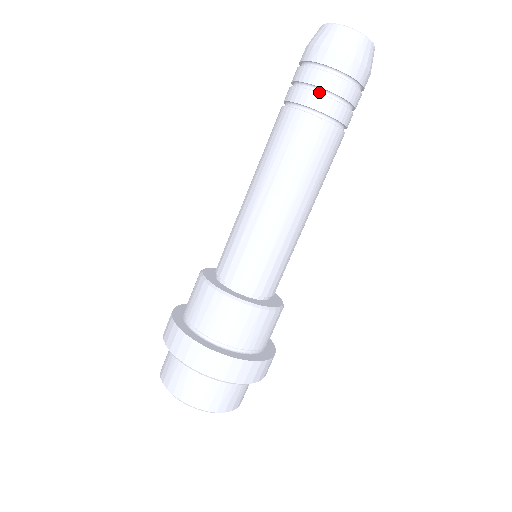
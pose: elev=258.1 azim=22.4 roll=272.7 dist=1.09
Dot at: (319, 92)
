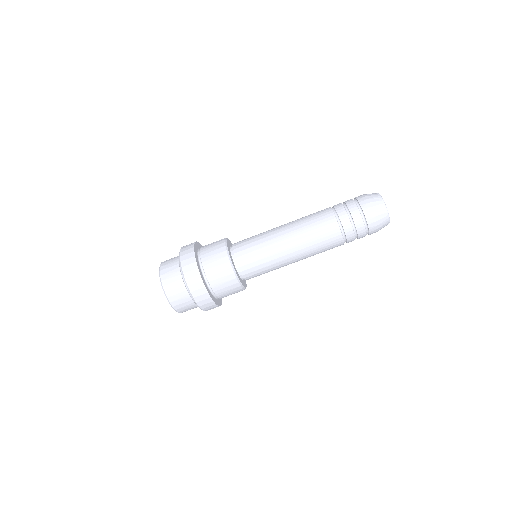
Dot at: (352, 224)
